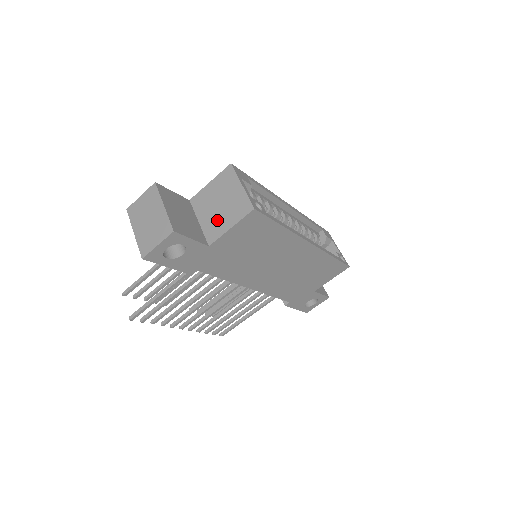
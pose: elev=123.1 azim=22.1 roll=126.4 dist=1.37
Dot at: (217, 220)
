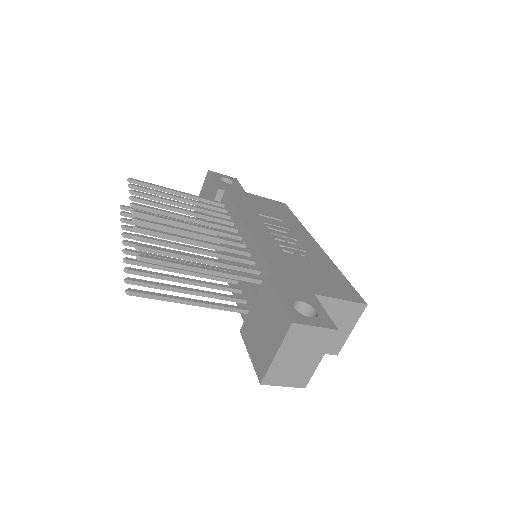
Dot at: occluded
